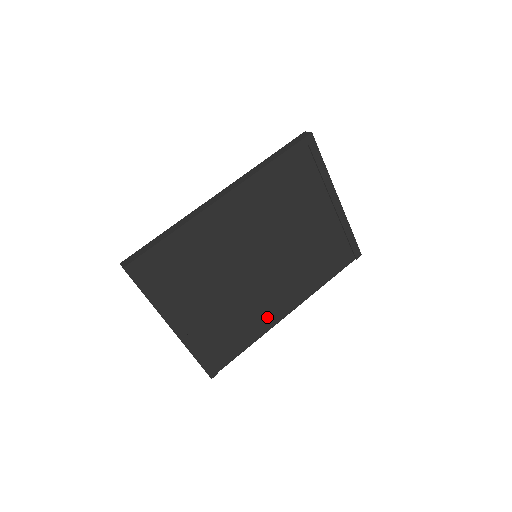
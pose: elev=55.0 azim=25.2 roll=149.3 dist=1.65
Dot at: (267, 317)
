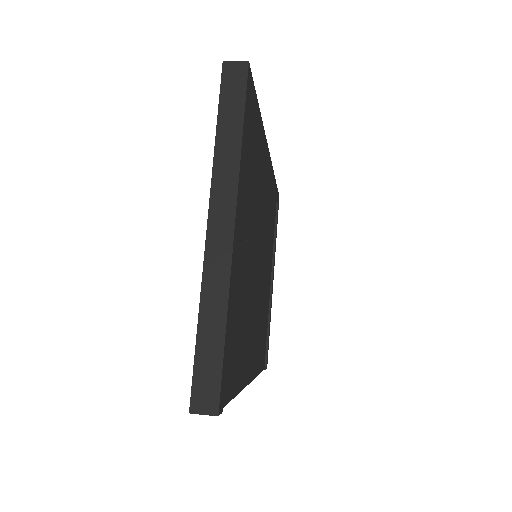
Dot at: (246, 361)
